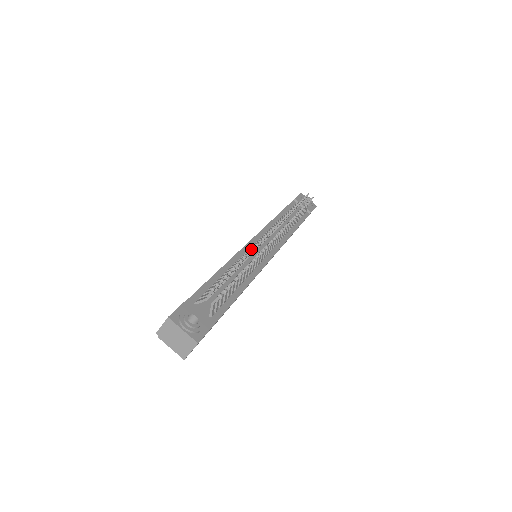
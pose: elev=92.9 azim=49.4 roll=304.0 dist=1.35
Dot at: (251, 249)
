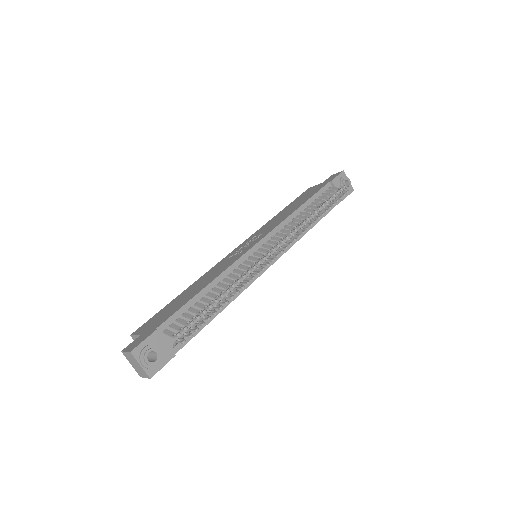
Dot at: (239, 279)
